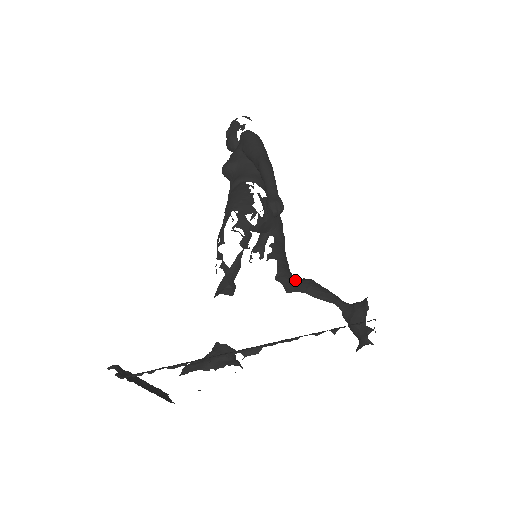
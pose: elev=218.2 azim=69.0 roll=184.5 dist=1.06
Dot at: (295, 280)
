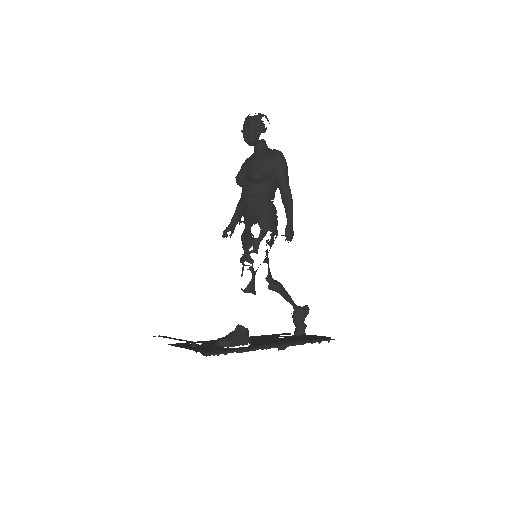
Dot at: (275, 282)
